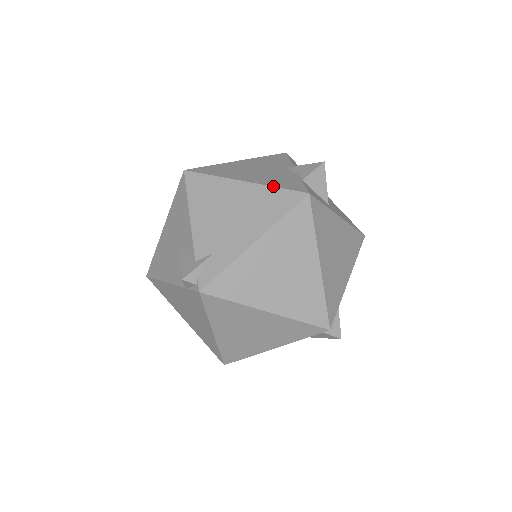
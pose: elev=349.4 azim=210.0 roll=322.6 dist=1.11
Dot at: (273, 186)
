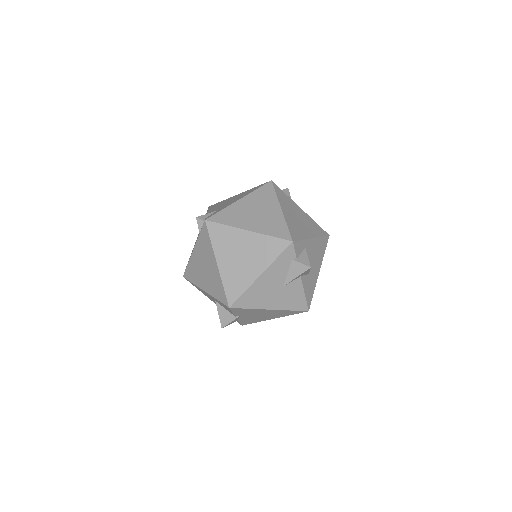
Dot at: occluded
